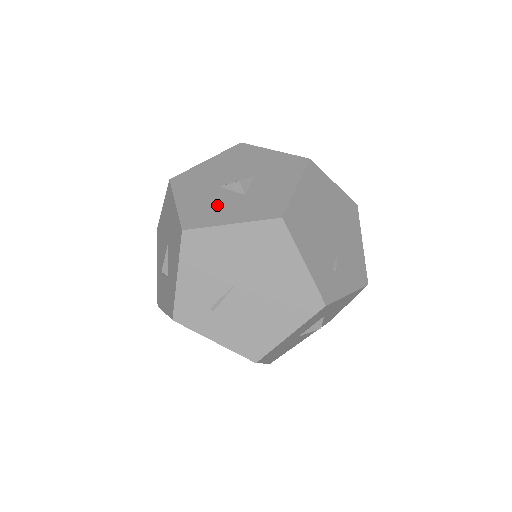
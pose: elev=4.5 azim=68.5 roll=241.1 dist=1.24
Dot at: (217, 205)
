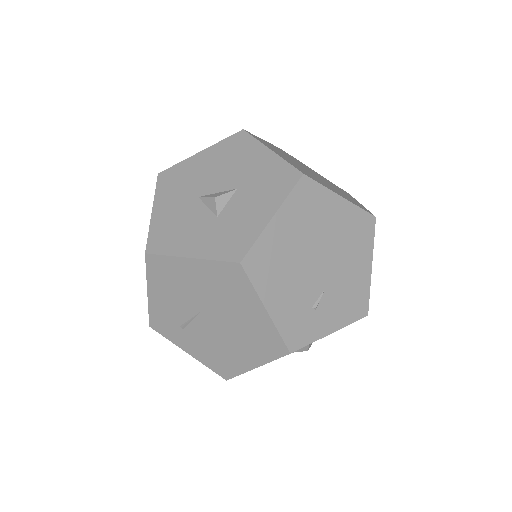
Dot at: (187, 225)
